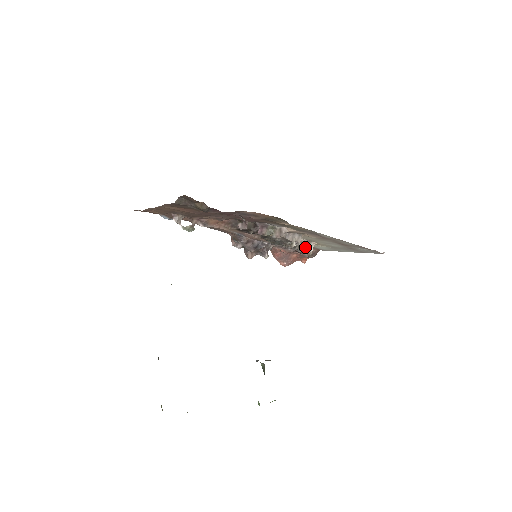
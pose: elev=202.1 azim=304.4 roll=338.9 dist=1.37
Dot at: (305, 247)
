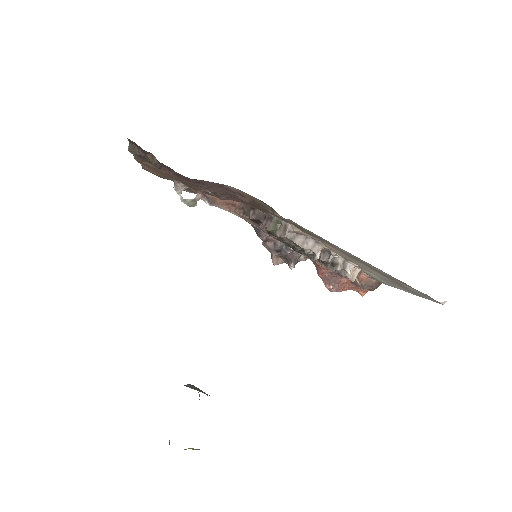
Dot at: (338, 266)
